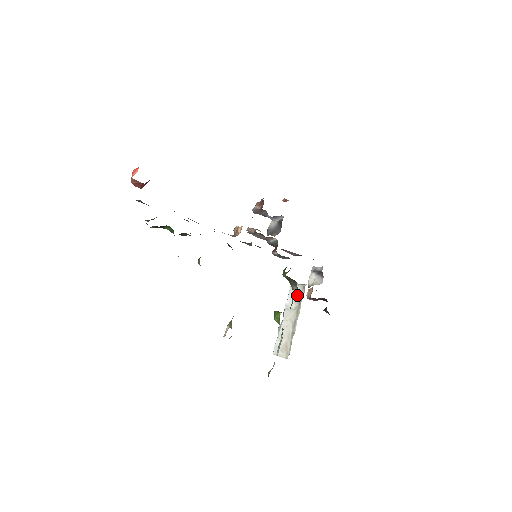
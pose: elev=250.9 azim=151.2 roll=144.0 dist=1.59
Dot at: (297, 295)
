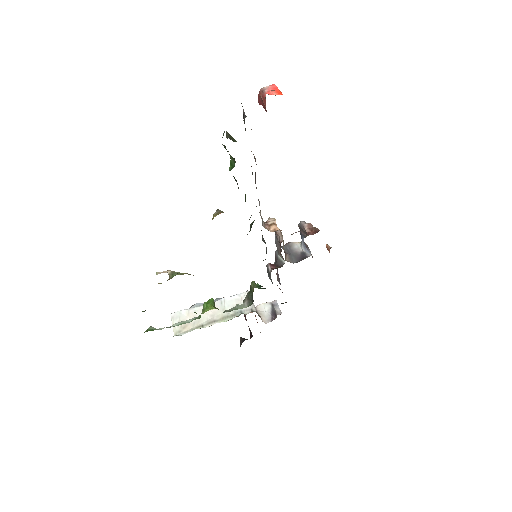
Dot at: occluded
